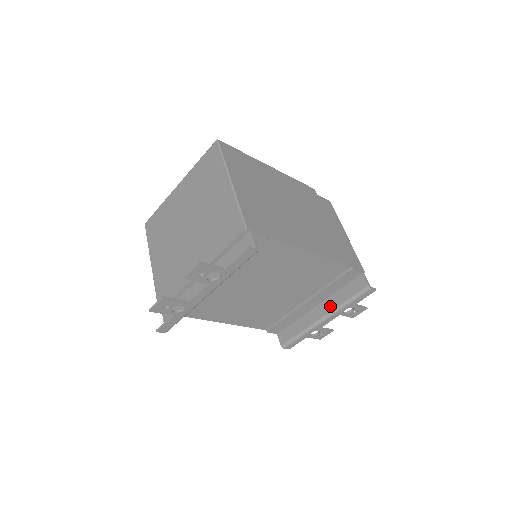
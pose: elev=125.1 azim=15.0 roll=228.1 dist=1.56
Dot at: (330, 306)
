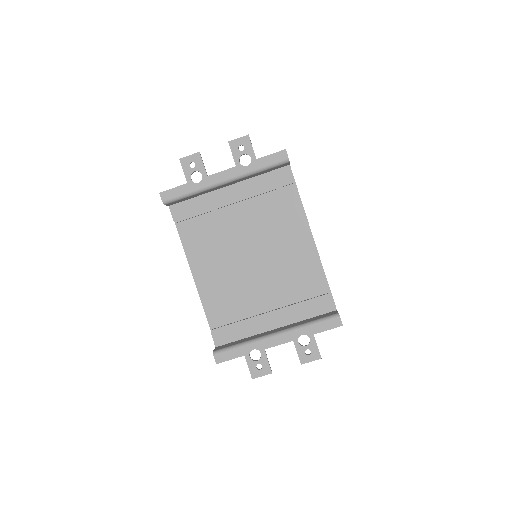
Dot at: (290, 326)
